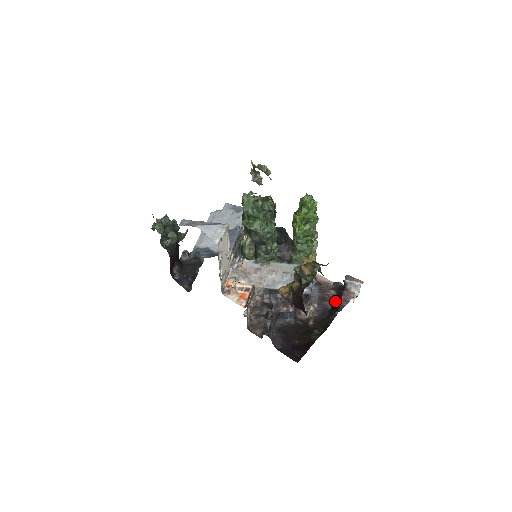
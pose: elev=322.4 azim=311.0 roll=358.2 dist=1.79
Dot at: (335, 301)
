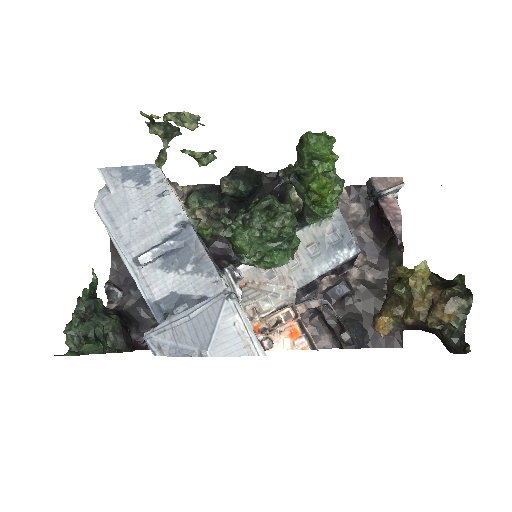
Dot at: (372, 221)
